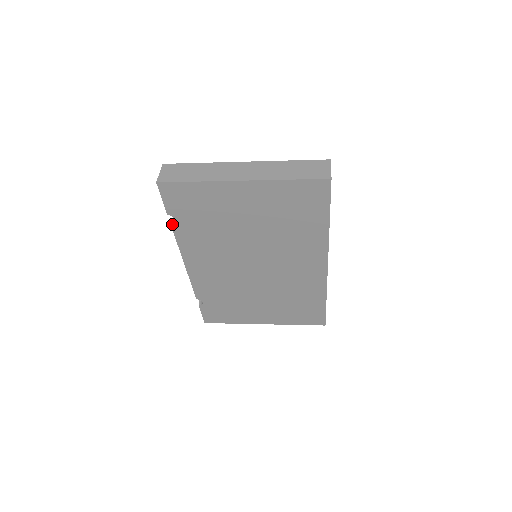
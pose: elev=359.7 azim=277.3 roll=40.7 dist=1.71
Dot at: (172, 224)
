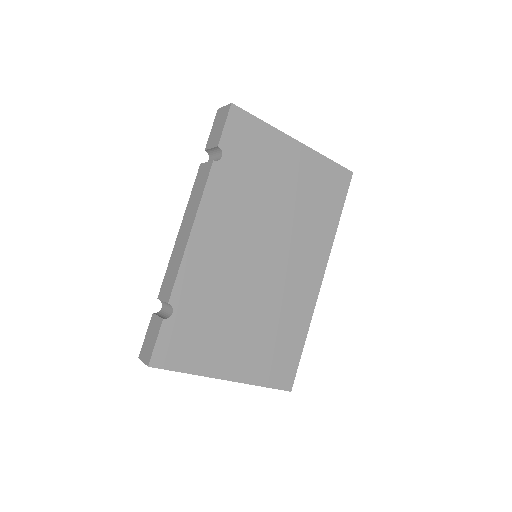
Dot at: occluded
